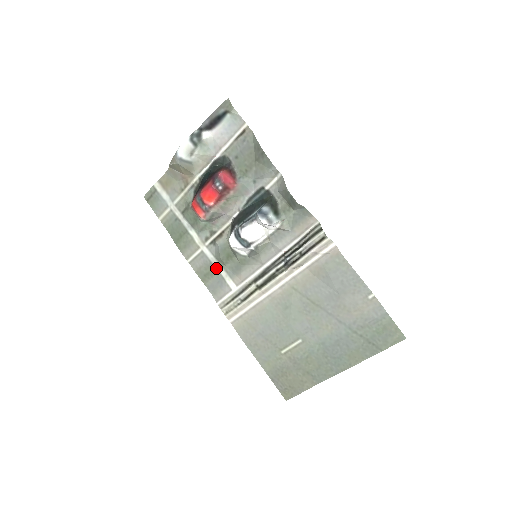
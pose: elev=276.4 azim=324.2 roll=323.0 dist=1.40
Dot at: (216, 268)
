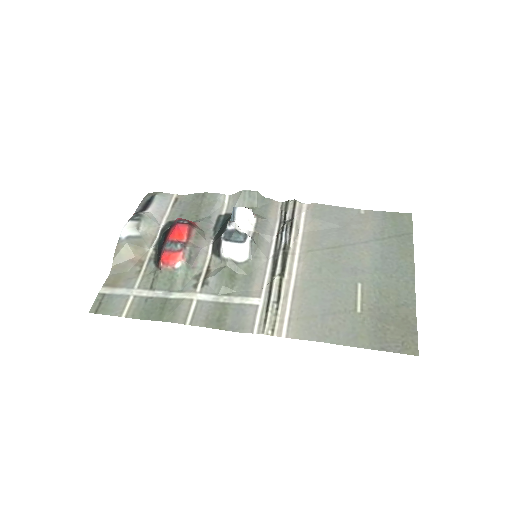
Dot at: (225, 303)
